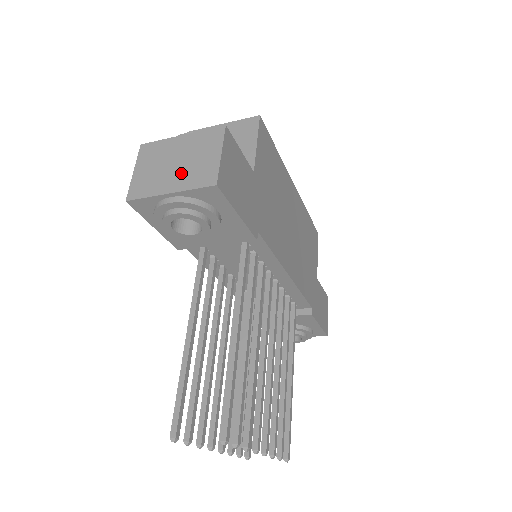
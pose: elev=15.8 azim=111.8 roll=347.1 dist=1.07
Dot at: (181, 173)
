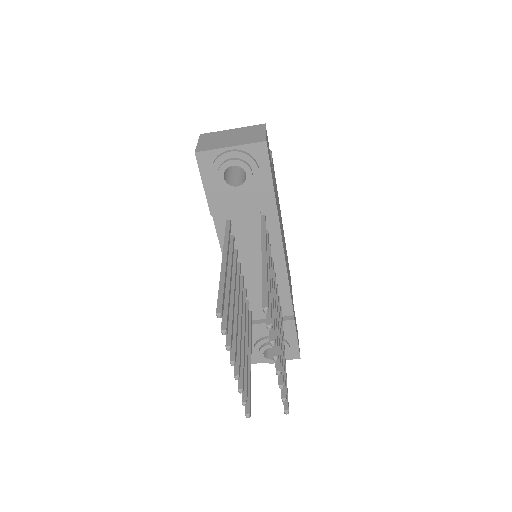
Dot at: (237, 140)
